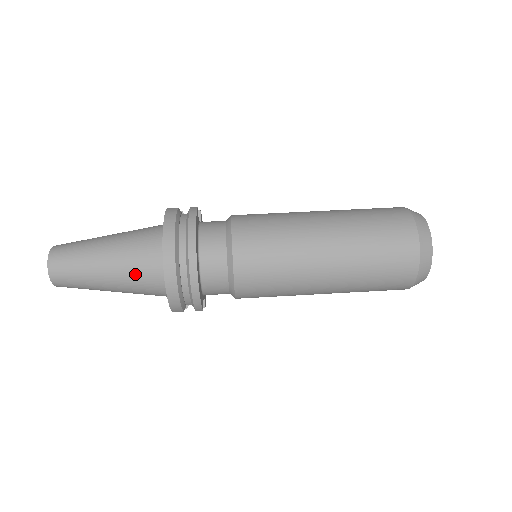
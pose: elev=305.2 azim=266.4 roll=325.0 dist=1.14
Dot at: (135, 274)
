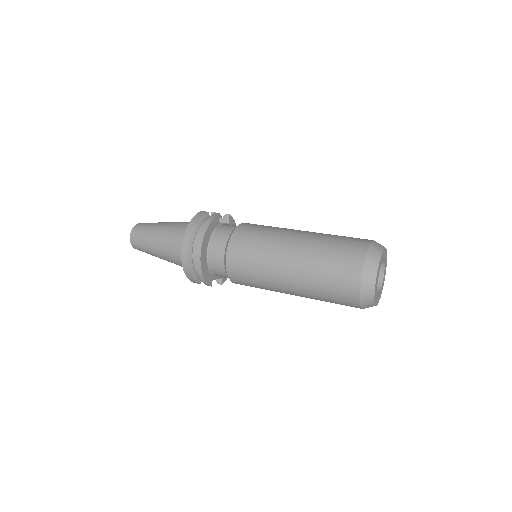
Dot at: (172, 252)
